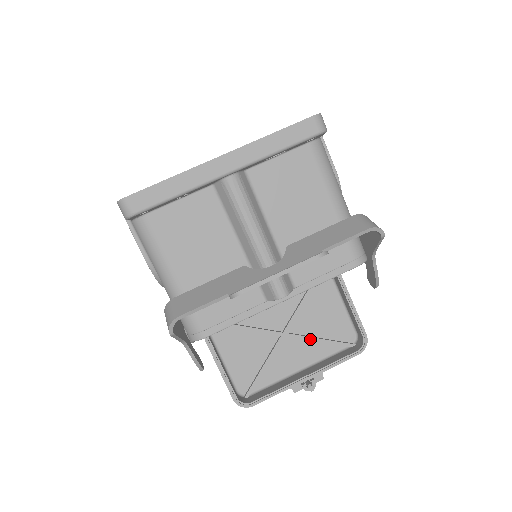
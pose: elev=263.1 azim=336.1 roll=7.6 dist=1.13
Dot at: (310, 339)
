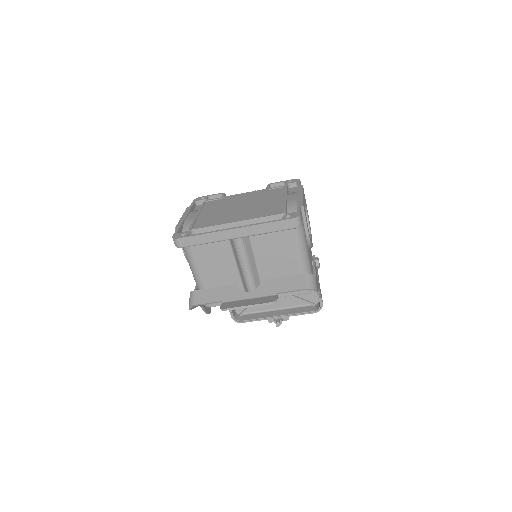
Dot at: occluded
